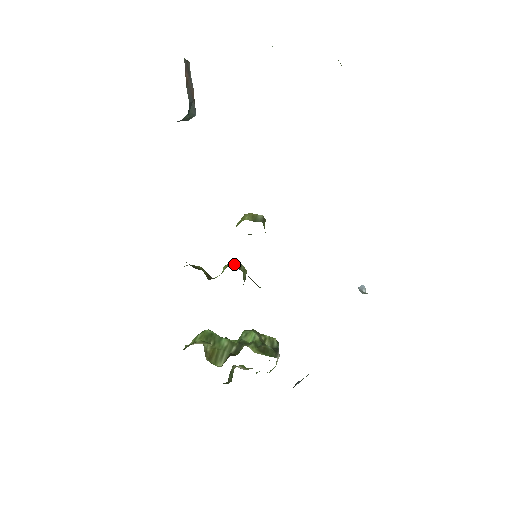
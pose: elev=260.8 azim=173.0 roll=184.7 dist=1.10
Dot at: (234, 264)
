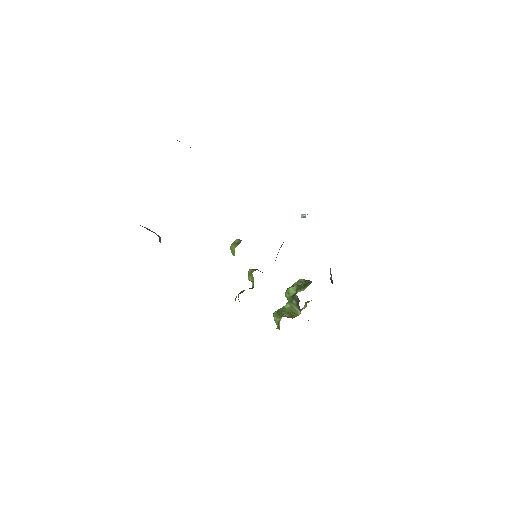
Dot at: (252, 271)
